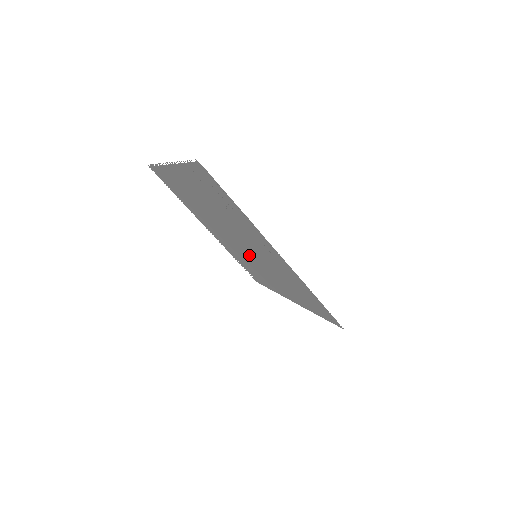
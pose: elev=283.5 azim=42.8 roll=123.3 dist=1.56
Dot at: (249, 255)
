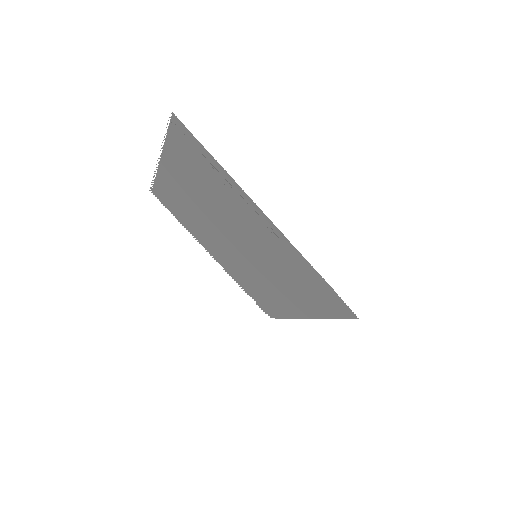
Dot at: (251, 263)
